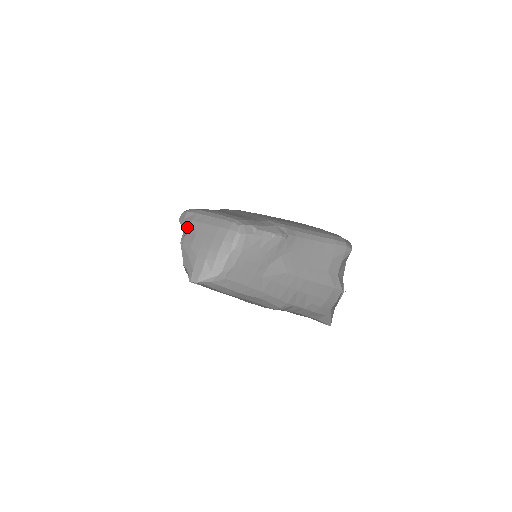
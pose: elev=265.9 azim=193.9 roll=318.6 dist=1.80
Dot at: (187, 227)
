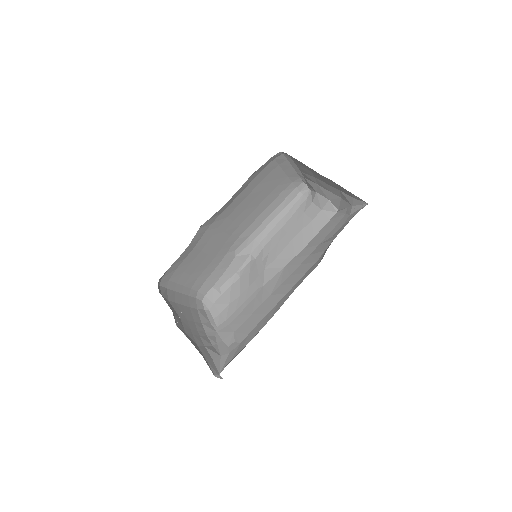
Dot at: occluded
